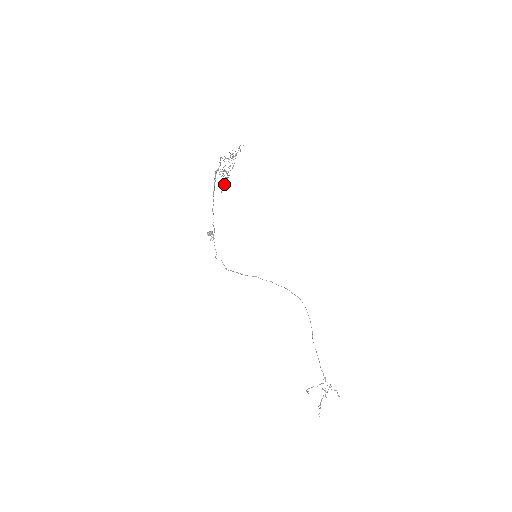
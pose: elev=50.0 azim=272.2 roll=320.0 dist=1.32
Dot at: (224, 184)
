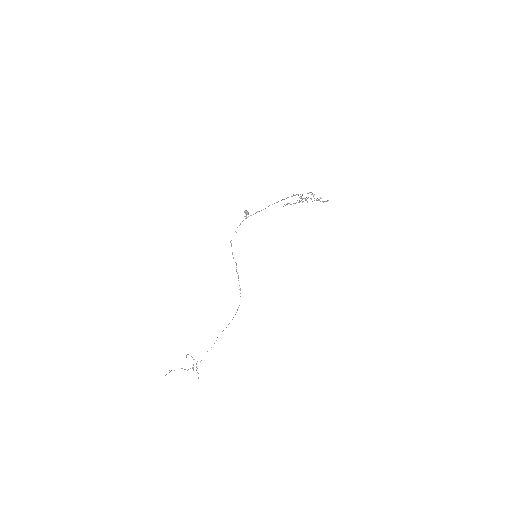
Dot at: occluded
